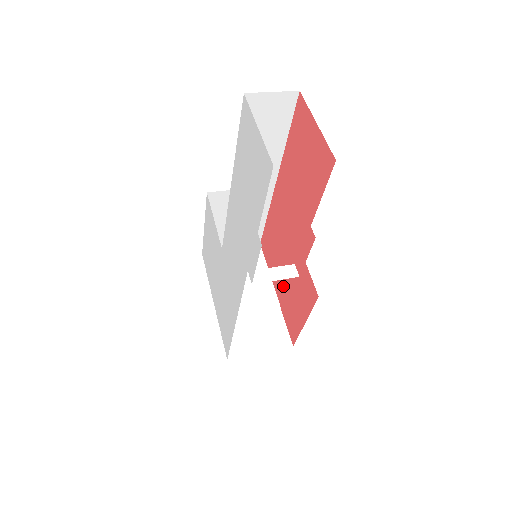
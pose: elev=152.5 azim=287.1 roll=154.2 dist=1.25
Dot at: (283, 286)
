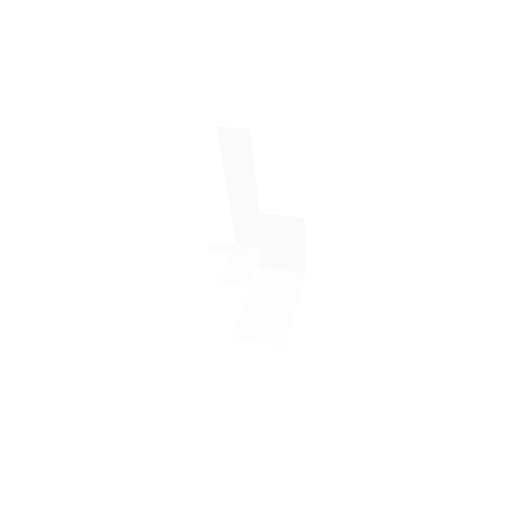
Dot at: occluded
